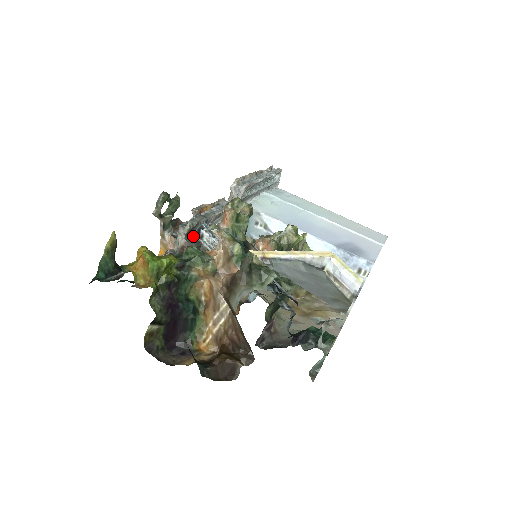
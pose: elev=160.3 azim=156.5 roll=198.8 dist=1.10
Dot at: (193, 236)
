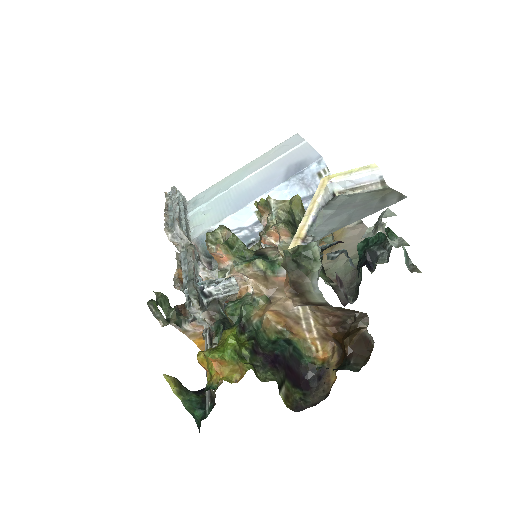
Dot at: (204, 302)
